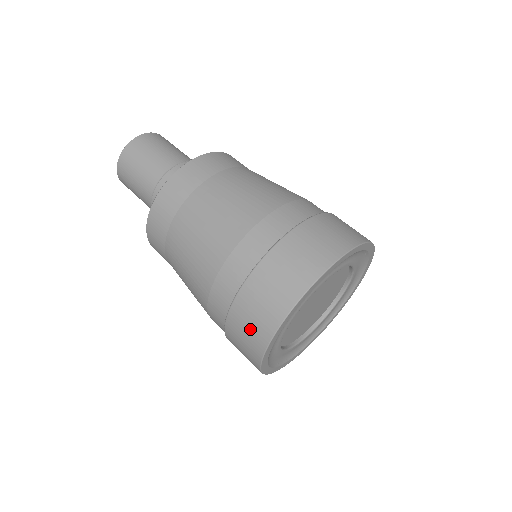
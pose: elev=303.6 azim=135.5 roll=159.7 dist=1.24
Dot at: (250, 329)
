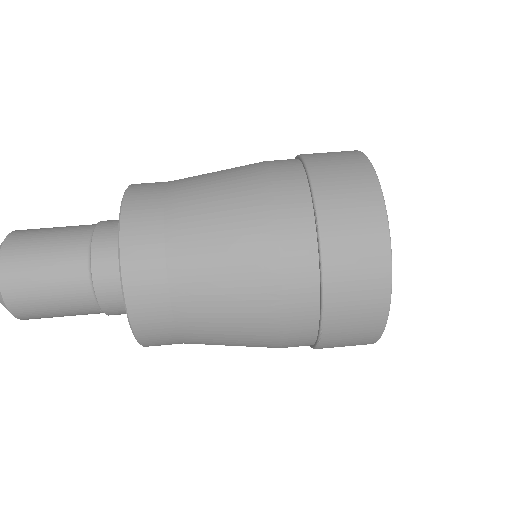
Dot at: (361, 284)
